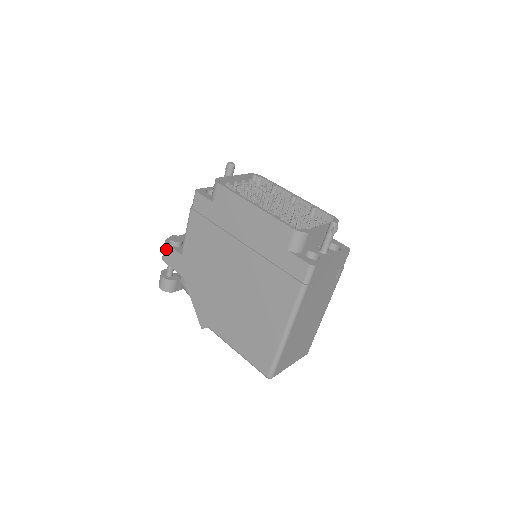
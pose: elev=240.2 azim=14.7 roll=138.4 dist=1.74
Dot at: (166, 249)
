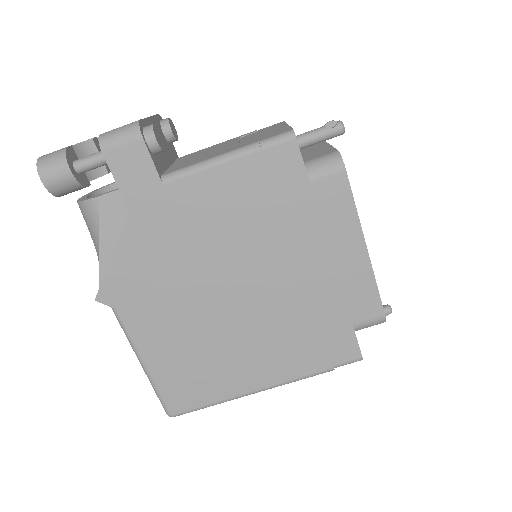
Dot at: (132, 143)
